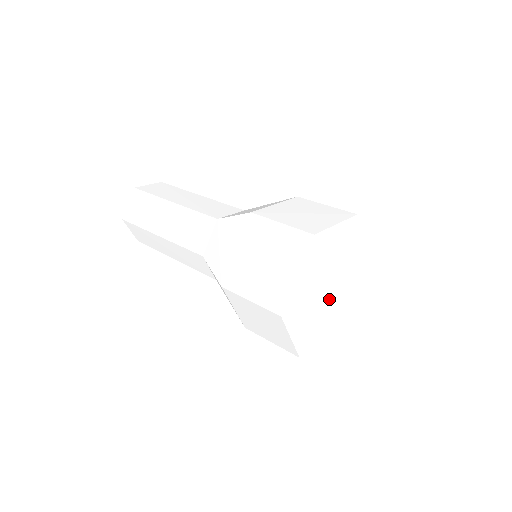
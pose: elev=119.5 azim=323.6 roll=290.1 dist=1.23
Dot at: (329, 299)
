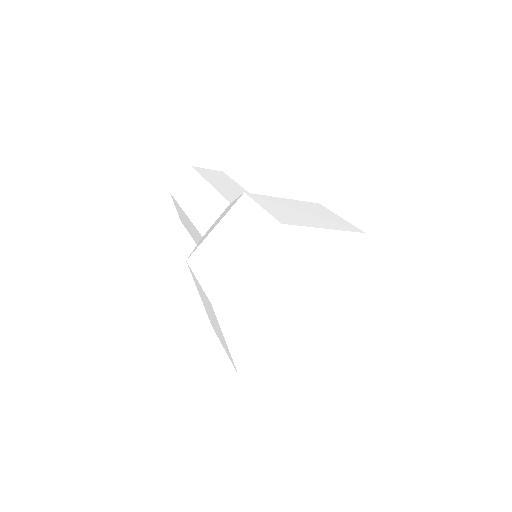
Dot at: (266, 301)
